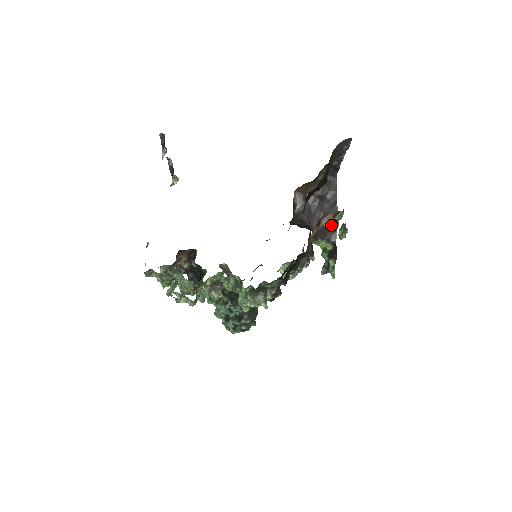
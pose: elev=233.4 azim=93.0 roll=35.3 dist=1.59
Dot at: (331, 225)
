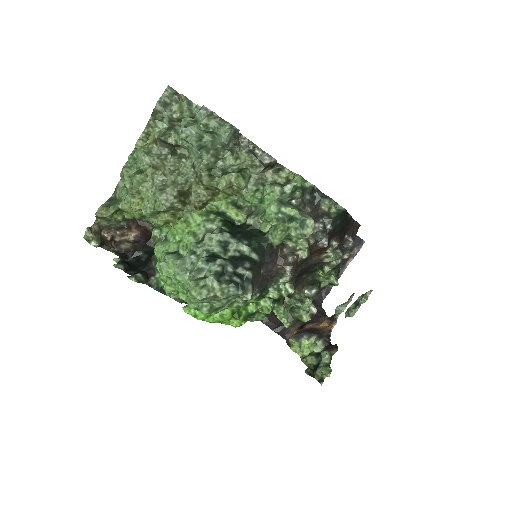
Dot at: (322, 326)
